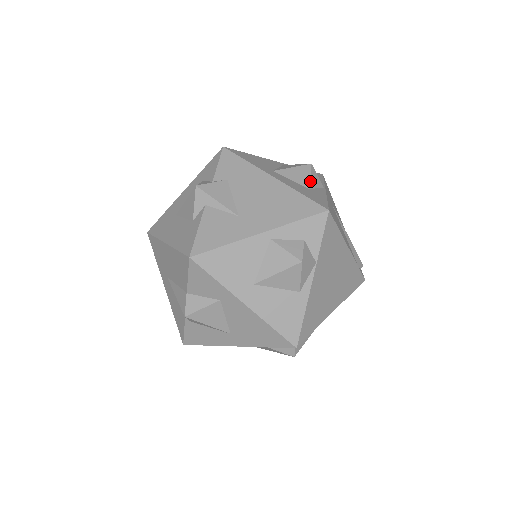
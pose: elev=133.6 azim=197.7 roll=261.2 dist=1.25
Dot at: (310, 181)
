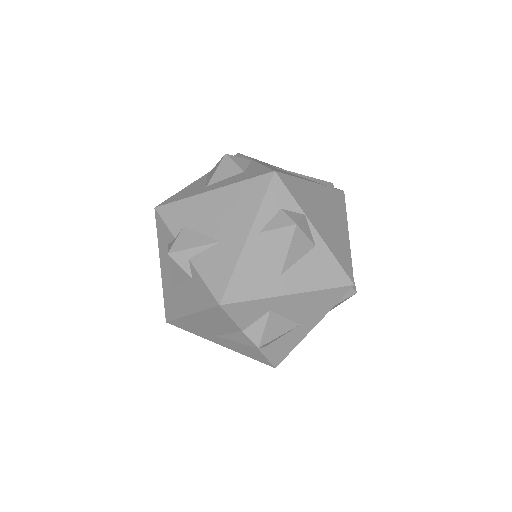
Dot at: (238, 166)
